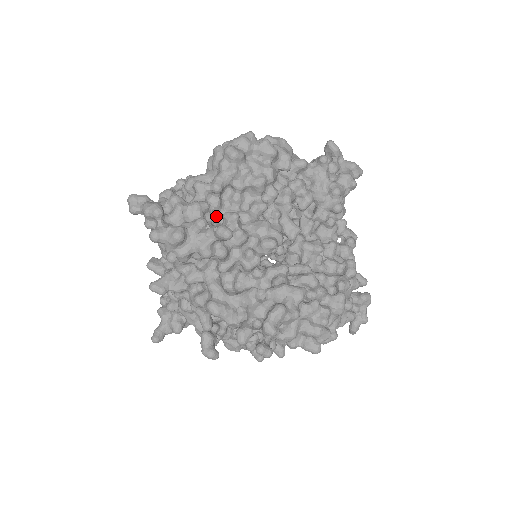
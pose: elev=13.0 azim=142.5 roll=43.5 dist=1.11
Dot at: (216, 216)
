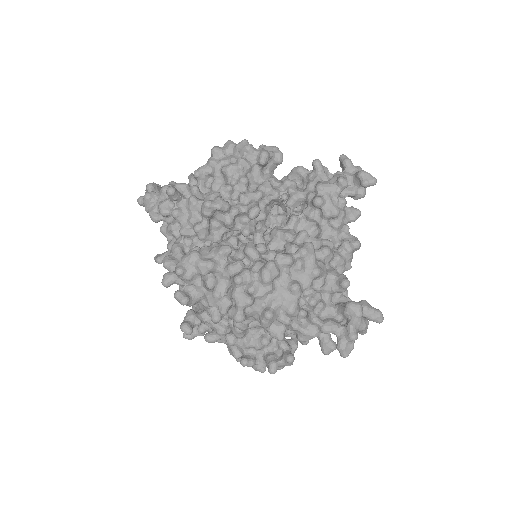
Dot at: occluded
